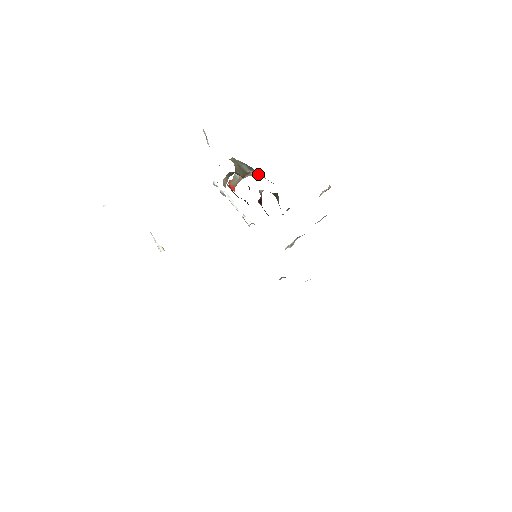
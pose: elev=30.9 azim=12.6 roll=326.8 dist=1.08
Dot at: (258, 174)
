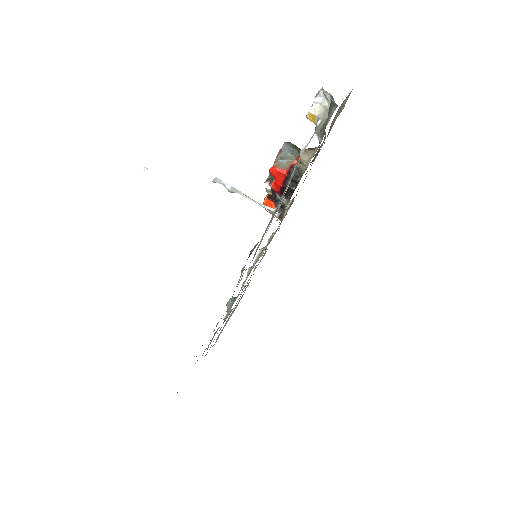
Dot at: occluded
